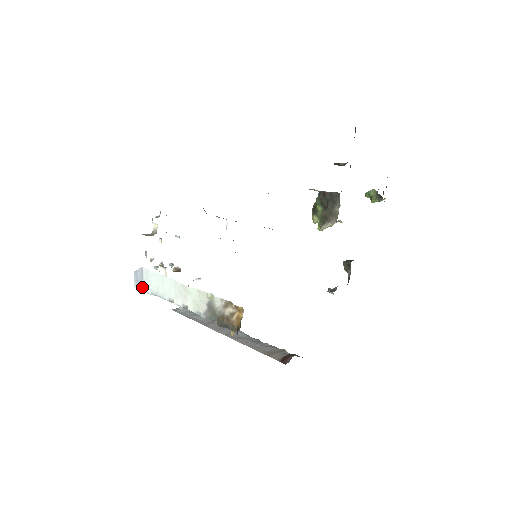
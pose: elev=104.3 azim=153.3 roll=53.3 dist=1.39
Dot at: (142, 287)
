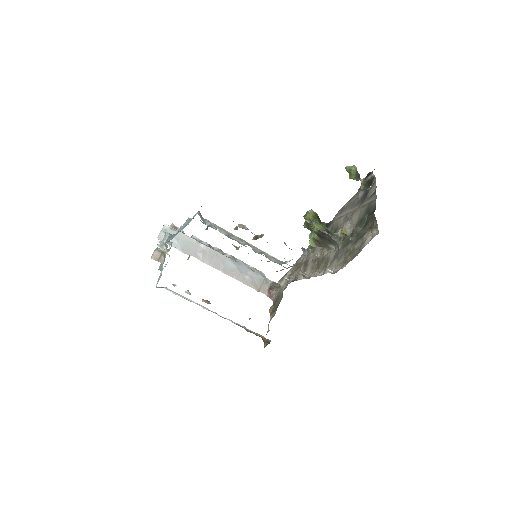
Dot at: occluded
